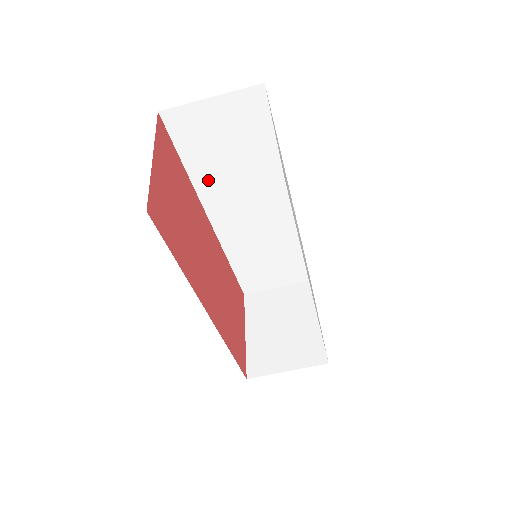
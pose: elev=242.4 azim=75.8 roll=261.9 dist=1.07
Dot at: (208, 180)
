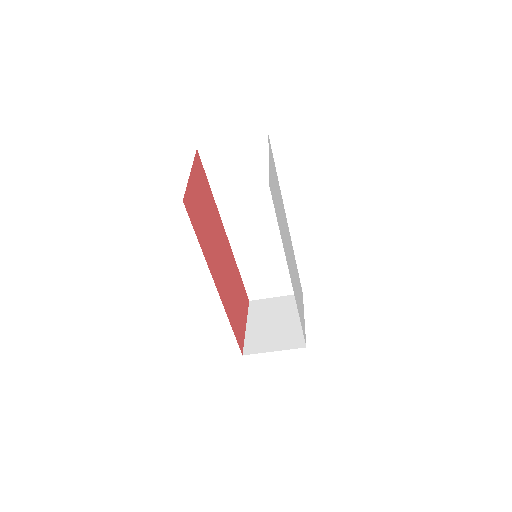
Dot at: (227, 200)
